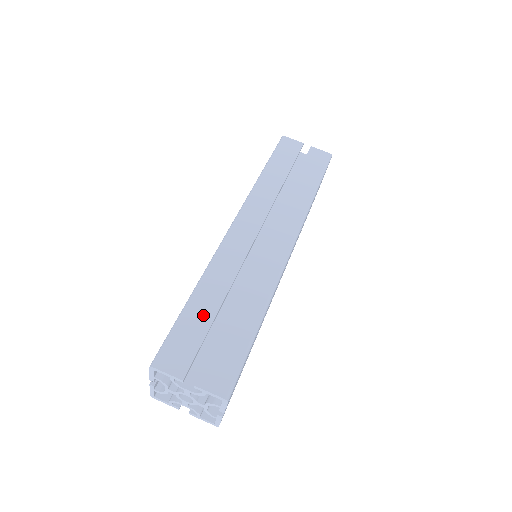
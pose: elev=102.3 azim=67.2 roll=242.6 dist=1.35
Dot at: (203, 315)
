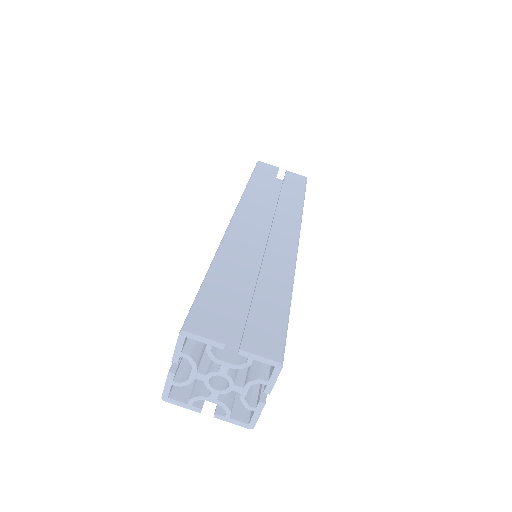
Dot at: (228, 286)
